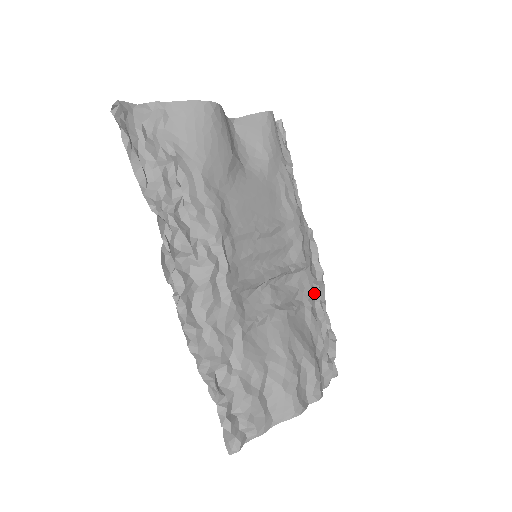
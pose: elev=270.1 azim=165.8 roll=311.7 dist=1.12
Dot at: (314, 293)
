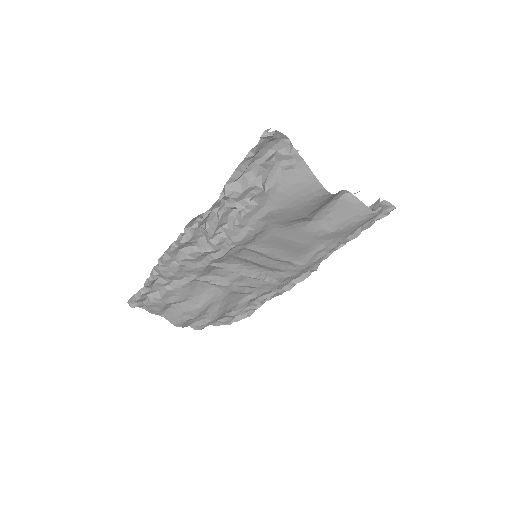
Dot at: (268, 293)
